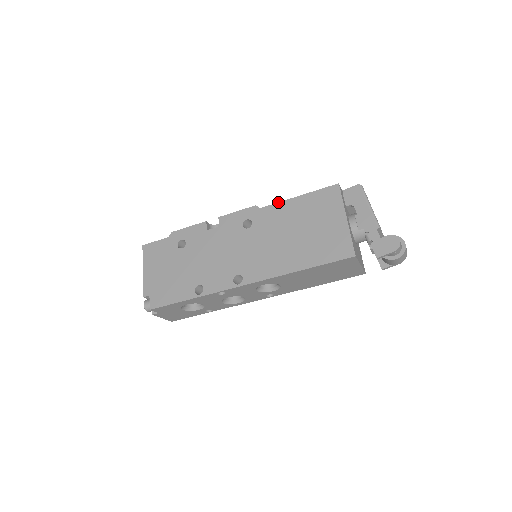
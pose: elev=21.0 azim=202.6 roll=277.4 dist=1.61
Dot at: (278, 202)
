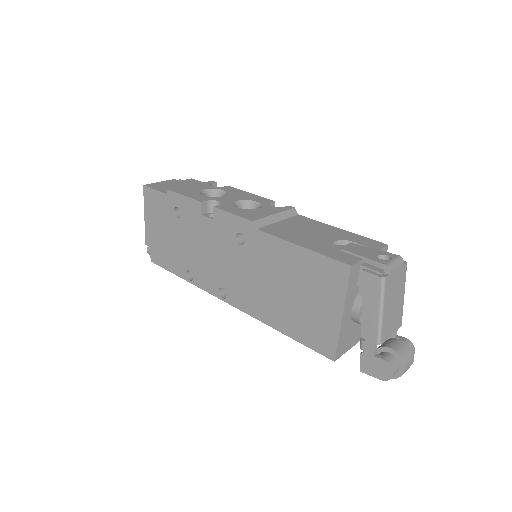
Dot at: (276, 237)
